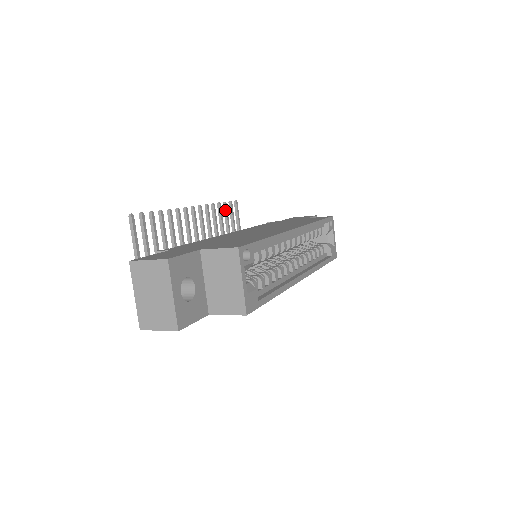
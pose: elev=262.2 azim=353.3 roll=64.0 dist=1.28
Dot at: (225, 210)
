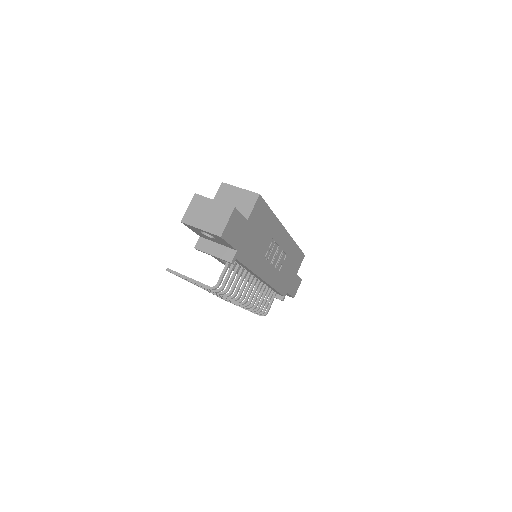
Dot at: occluded
